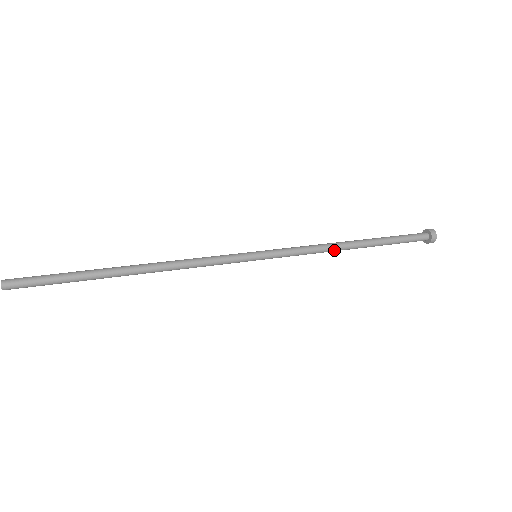
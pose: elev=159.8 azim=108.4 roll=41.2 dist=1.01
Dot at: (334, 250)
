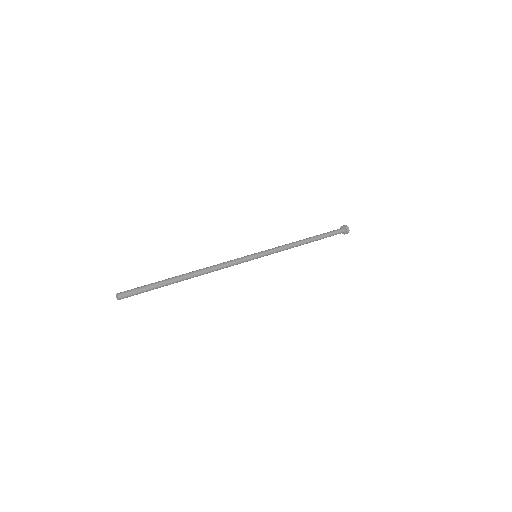
Dot at: occluded
